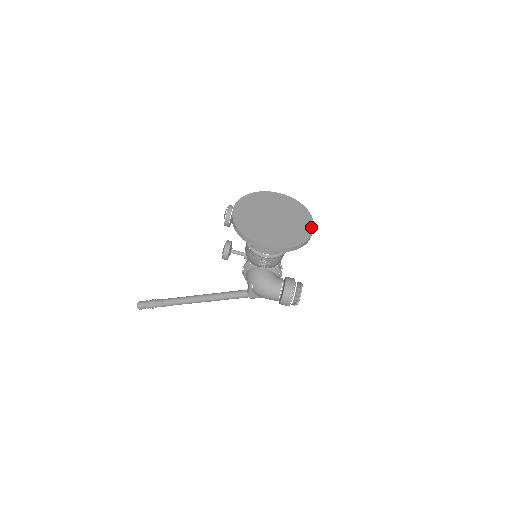
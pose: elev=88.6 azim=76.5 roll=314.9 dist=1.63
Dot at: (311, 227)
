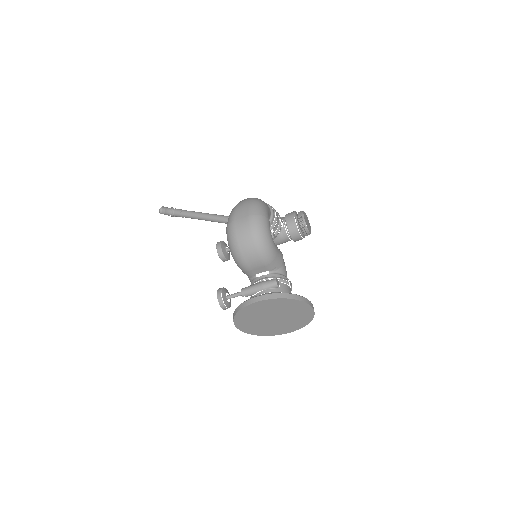
Dot at: (310, 309)
